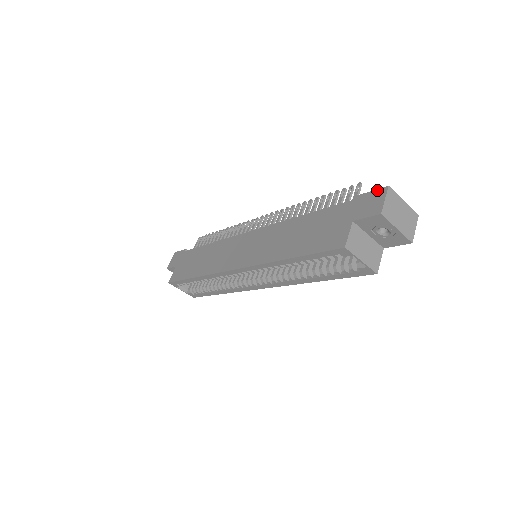
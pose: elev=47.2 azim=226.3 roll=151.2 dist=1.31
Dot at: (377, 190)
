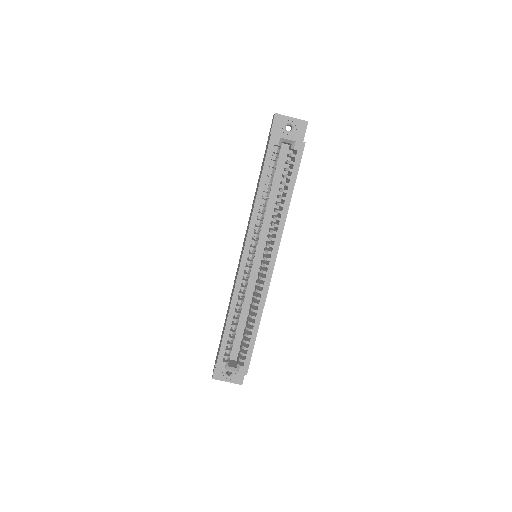
Dot at: occluded
